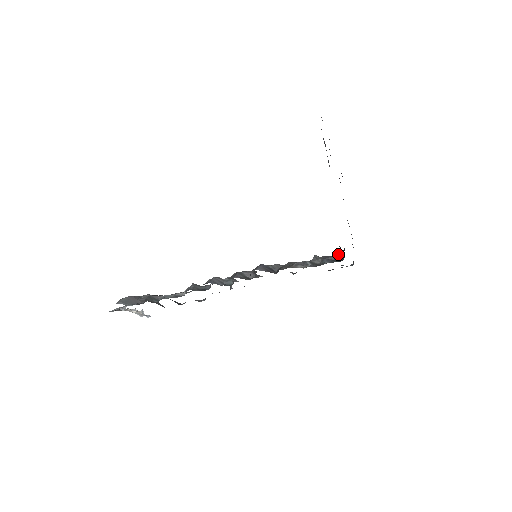
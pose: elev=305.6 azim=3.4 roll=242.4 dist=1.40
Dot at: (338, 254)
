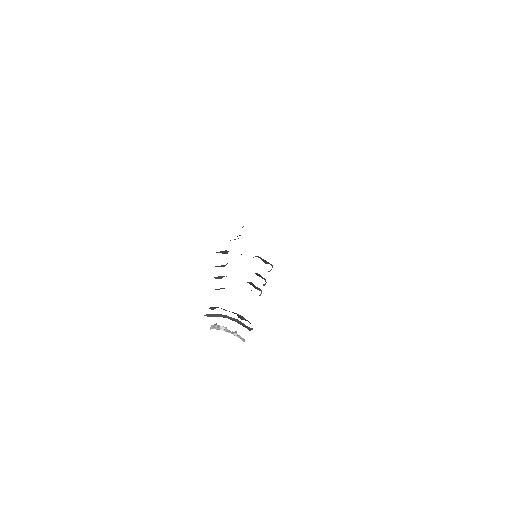
Dot at: occluded
